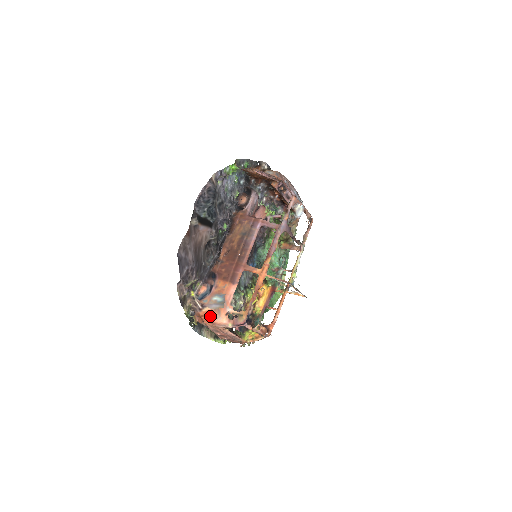
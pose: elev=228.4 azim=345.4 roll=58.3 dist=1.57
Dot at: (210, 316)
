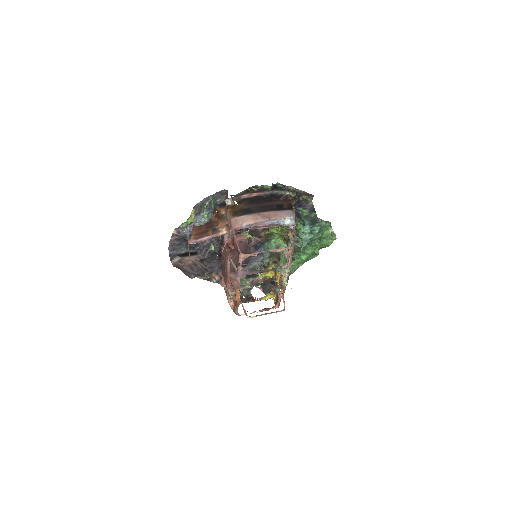
Dot at: (226, 293)
